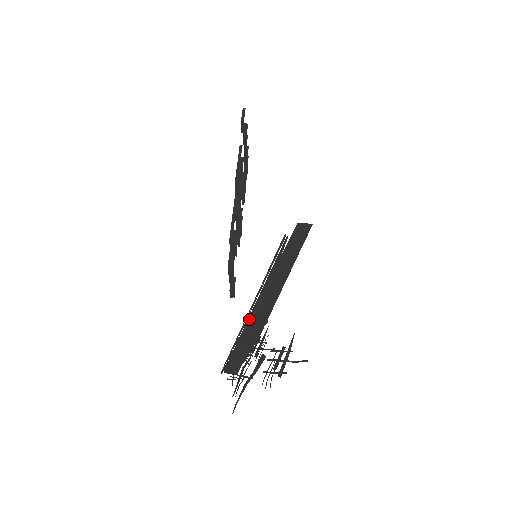
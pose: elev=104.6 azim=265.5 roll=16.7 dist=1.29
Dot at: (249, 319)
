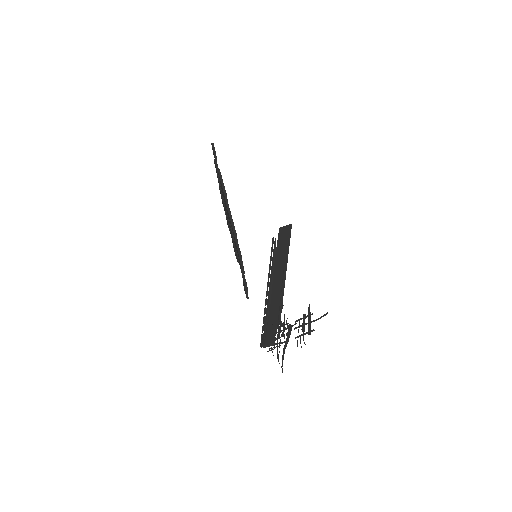
Dot at: (268, 303)
